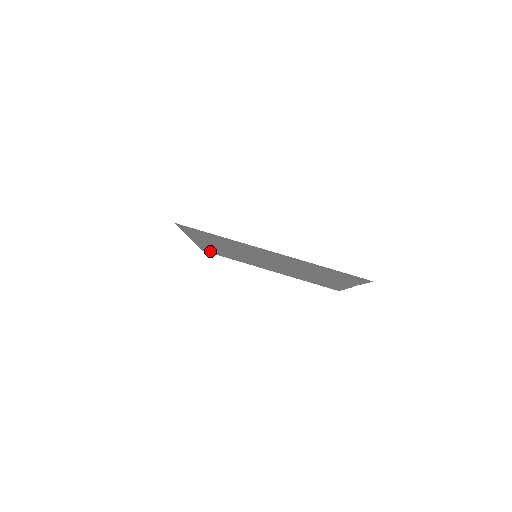
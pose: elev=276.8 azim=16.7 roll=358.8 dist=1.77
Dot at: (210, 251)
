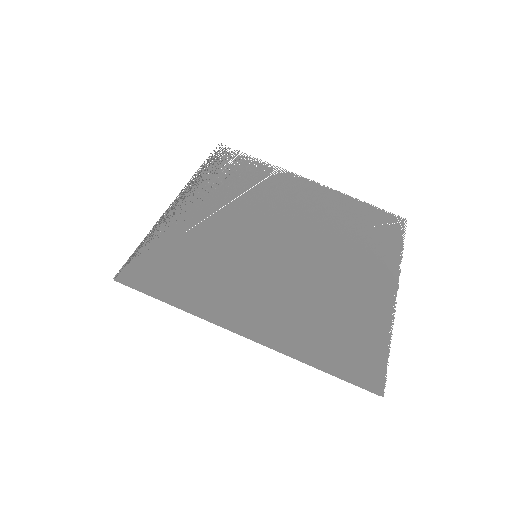
Dot at: (225, 158)
